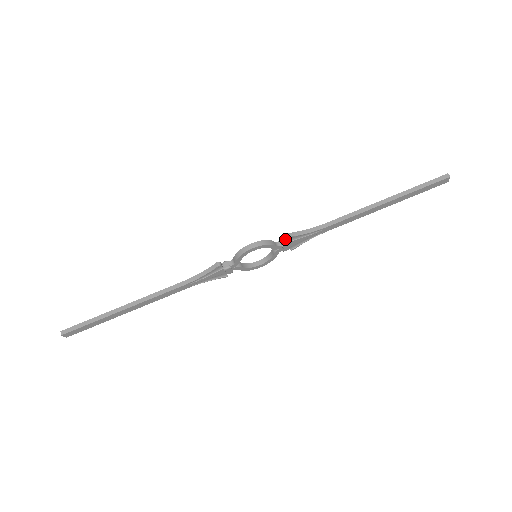
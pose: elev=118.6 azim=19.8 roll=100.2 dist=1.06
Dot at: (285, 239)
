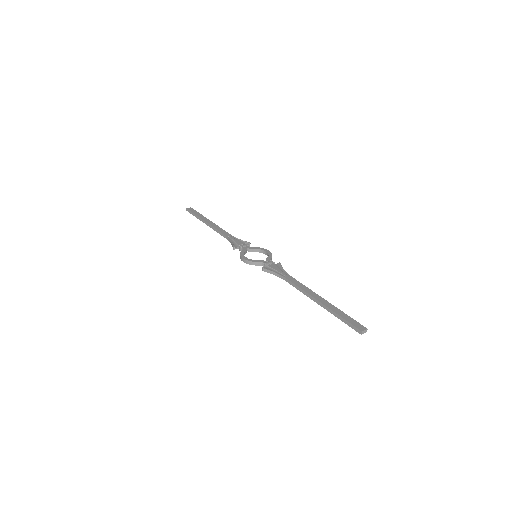
Dot at: (265, 266)
